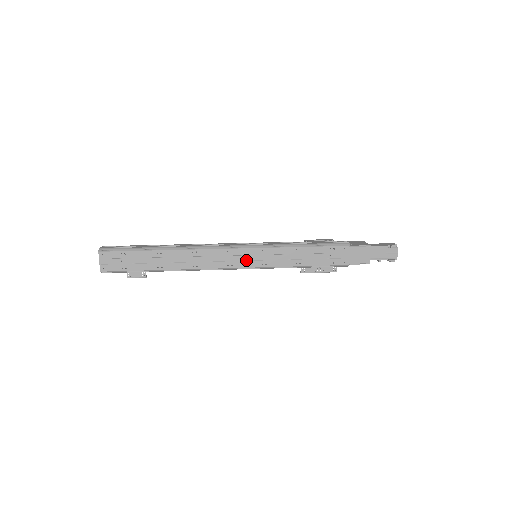
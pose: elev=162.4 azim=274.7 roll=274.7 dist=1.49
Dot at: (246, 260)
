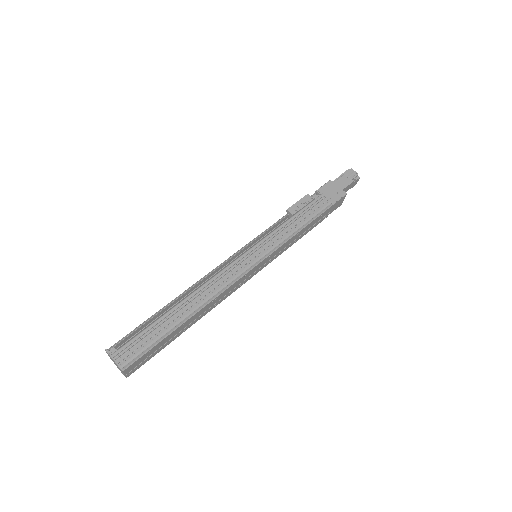
Dot at: (255, 271)
